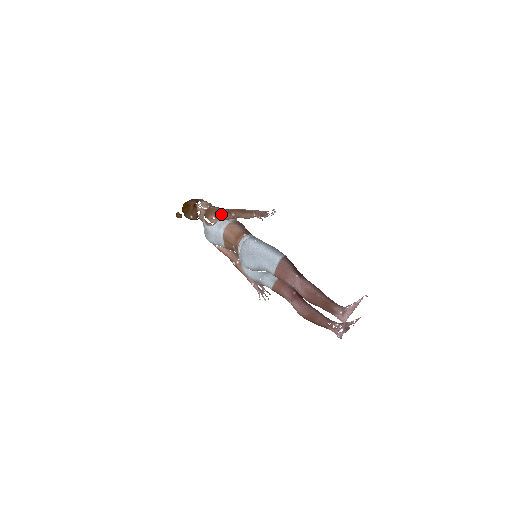
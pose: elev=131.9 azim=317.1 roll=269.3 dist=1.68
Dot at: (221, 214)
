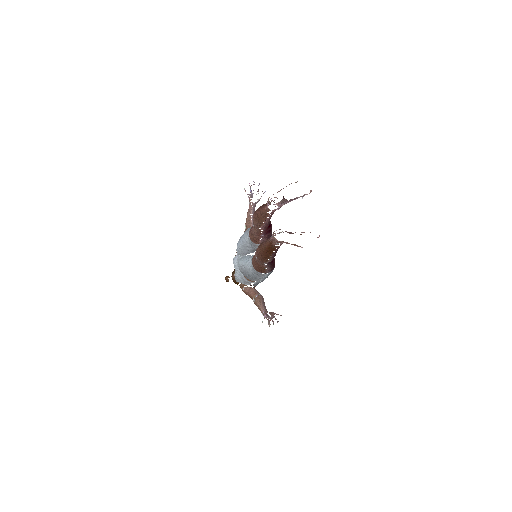
Dot at: occluded
